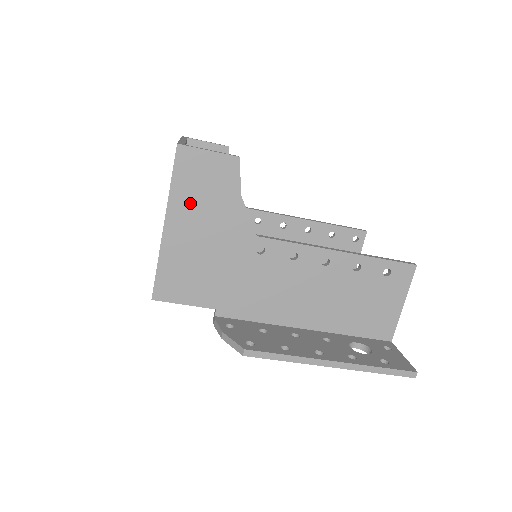
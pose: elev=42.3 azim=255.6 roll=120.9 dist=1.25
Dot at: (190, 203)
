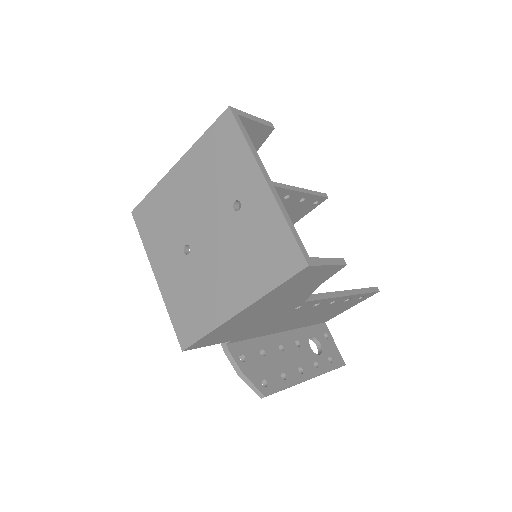
Dot at: (276, 297)
